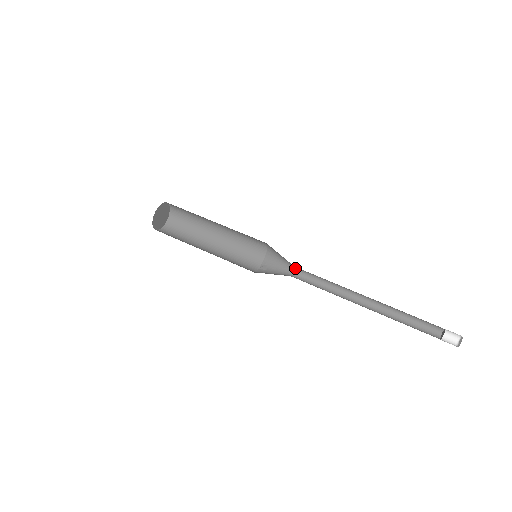
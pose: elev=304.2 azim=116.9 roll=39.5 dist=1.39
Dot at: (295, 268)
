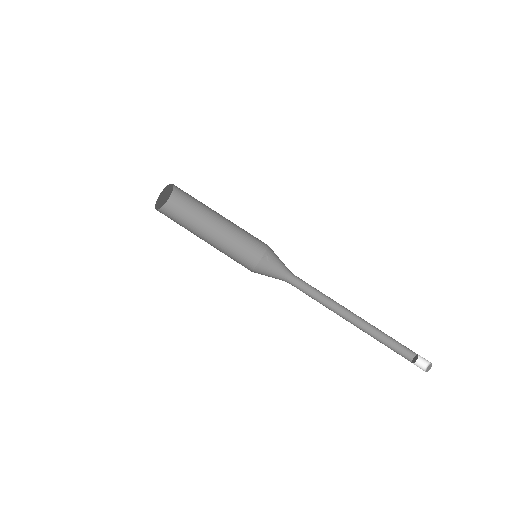
Dot at: (292, 273)
